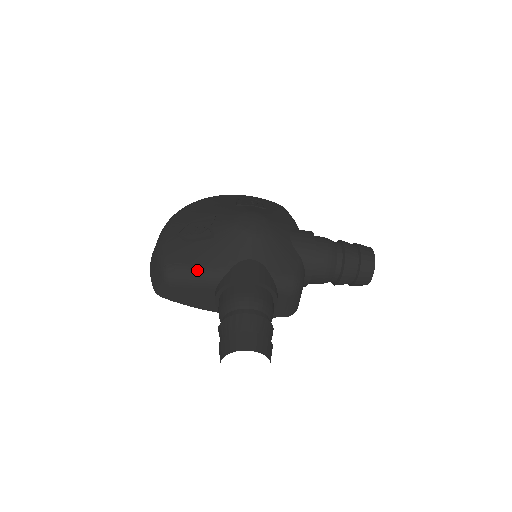
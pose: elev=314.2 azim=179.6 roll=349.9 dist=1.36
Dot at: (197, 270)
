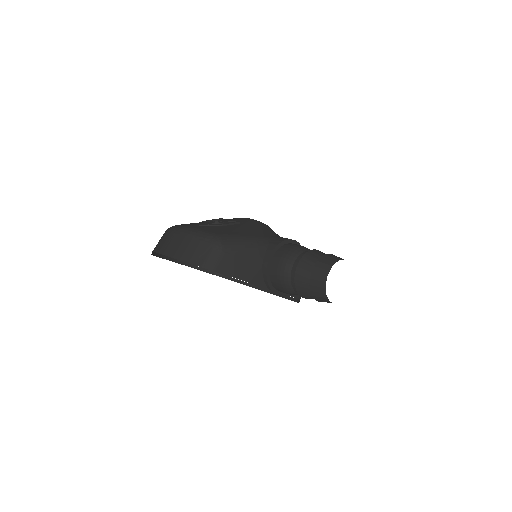
Dot at: (247, 237)
